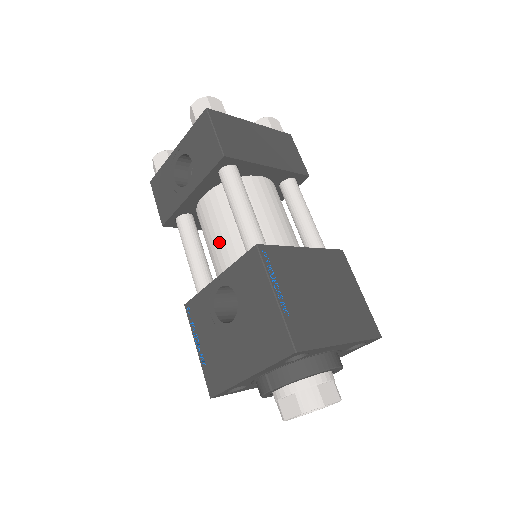
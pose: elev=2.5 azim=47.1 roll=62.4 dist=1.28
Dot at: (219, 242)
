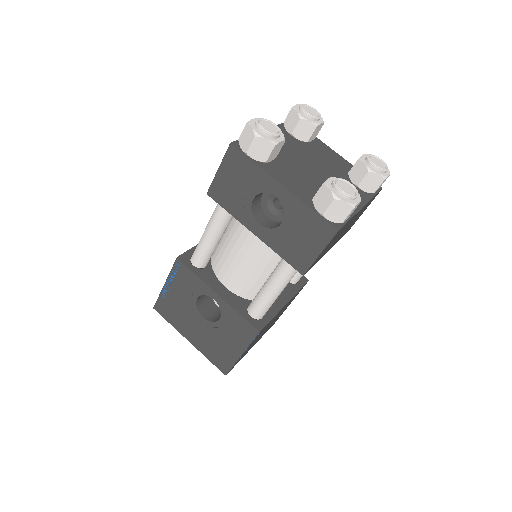
Dot at: (240, 266)
